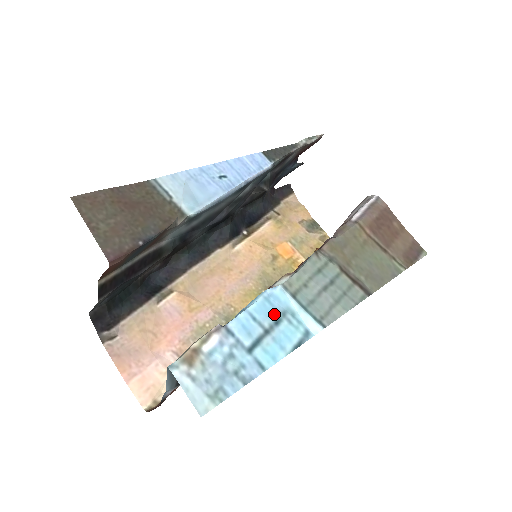
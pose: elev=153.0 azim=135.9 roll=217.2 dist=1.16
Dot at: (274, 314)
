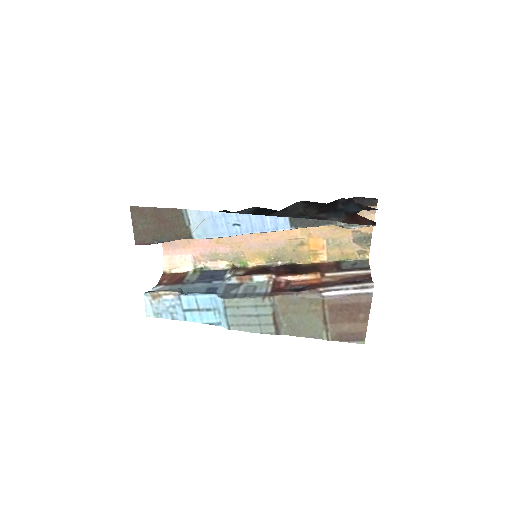
Dot at: (209, 306)
